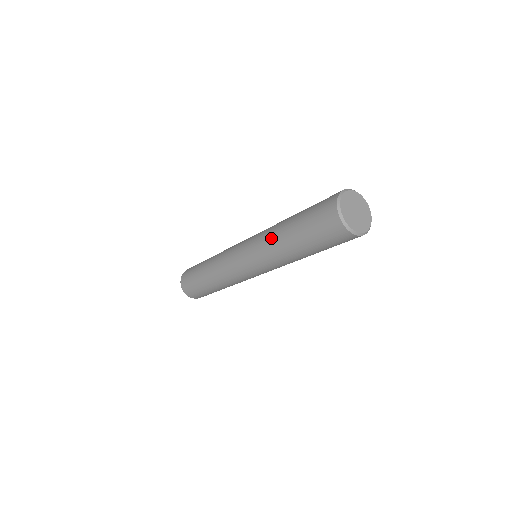
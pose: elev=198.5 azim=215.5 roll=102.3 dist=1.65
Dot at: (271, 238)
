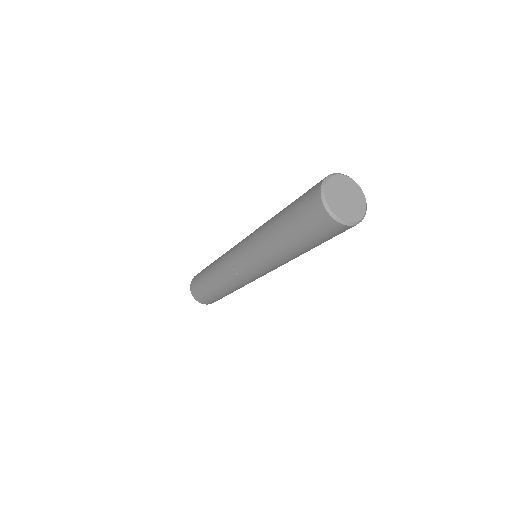
Dot at: (271, 253)
